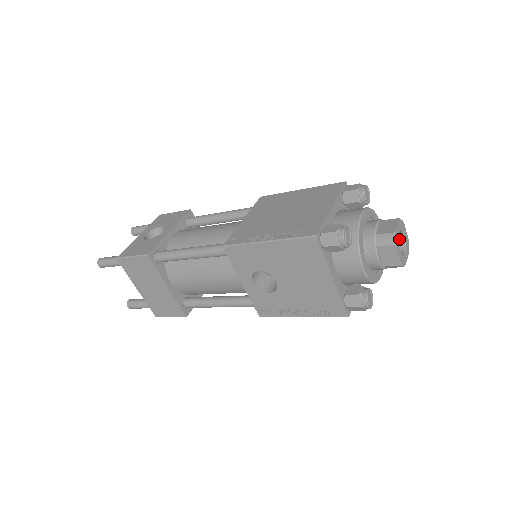
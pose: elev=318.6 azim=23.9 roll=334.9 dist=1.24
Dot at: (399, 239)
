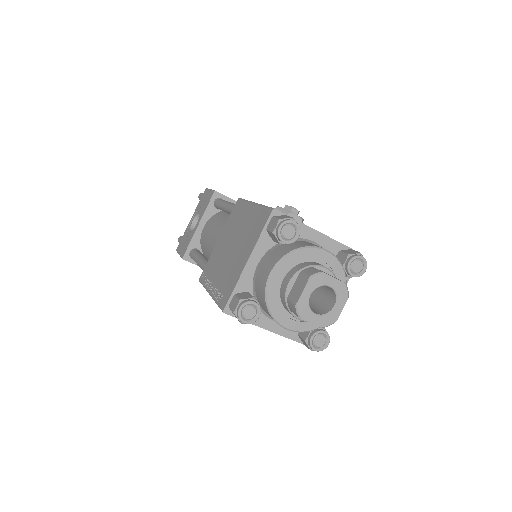
Dot at: (329, 287)
